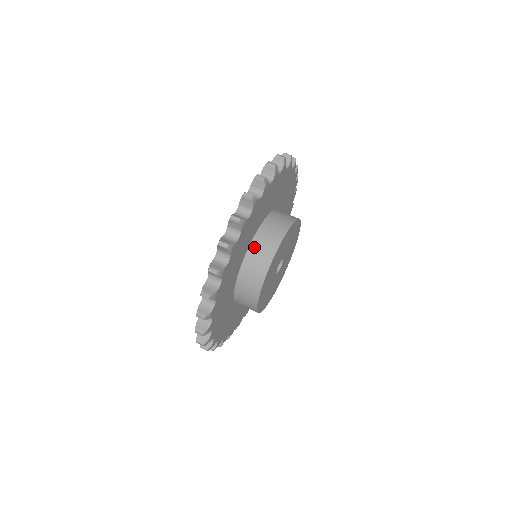
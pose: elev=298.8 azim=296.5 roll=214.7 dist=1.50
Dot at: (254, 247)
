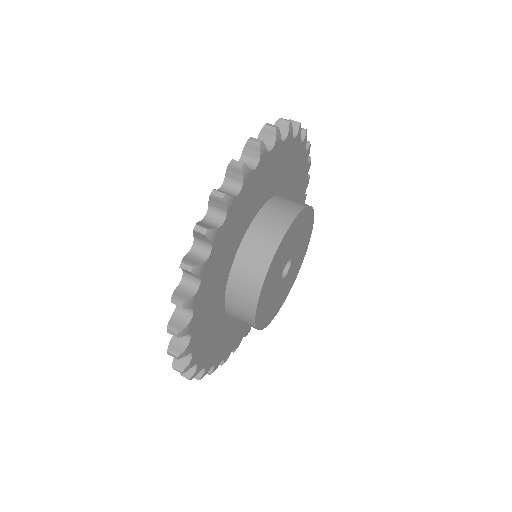
Dot at: (242, 255)
